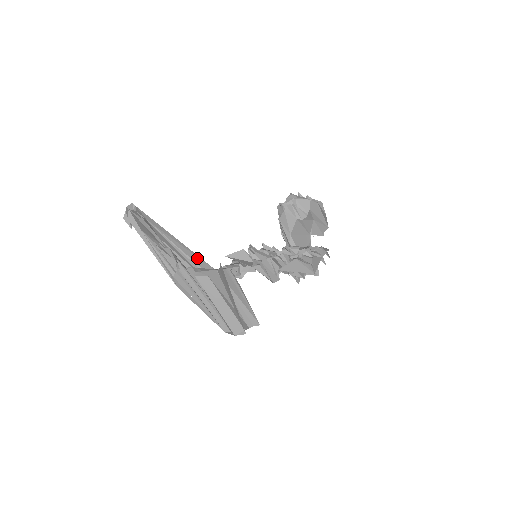
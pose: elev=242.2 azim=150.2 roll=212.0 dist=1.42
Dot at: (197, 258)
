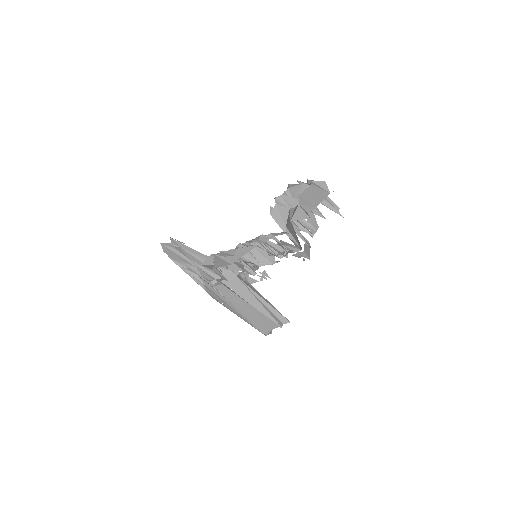
Dot at: occluded
